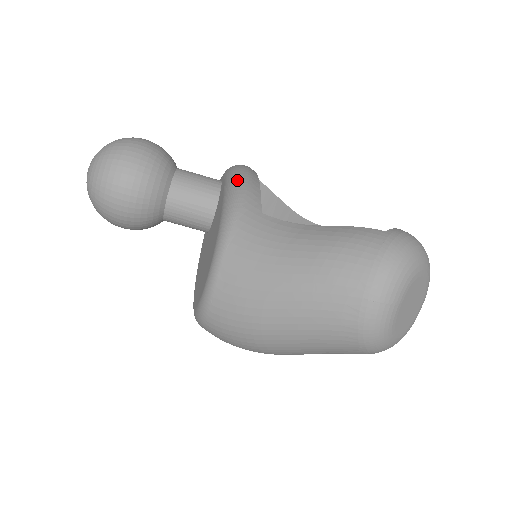
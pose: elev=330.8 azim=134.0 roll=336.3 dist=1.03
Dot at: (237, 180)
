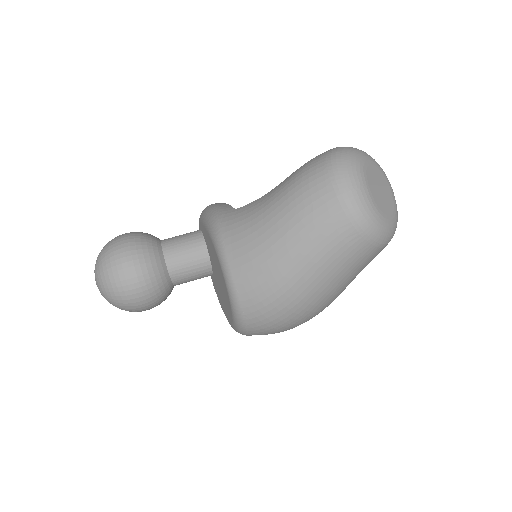
Dot at: (207, 209)
